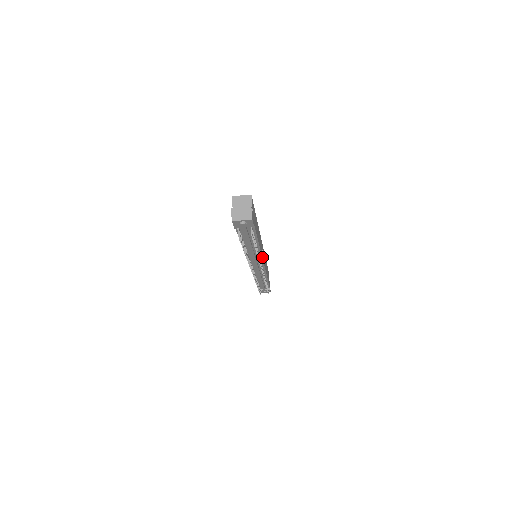
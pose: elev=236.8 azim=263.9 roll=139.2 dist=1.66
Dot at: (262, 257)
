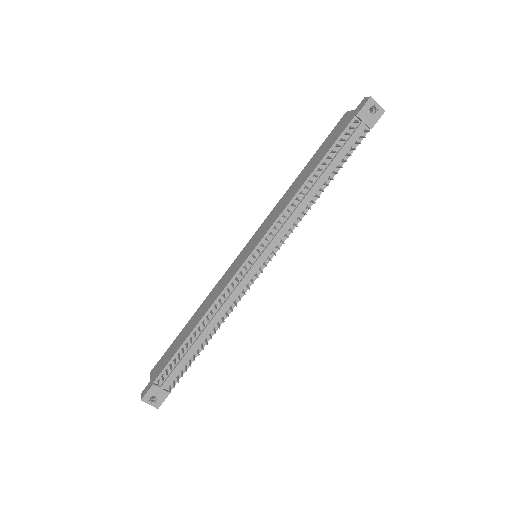
Dot at: (284, 240)
